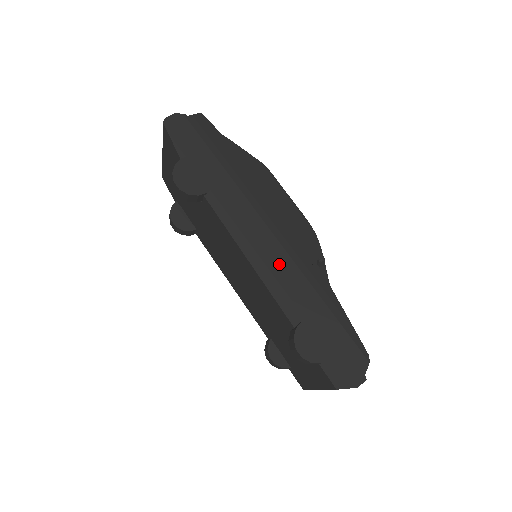
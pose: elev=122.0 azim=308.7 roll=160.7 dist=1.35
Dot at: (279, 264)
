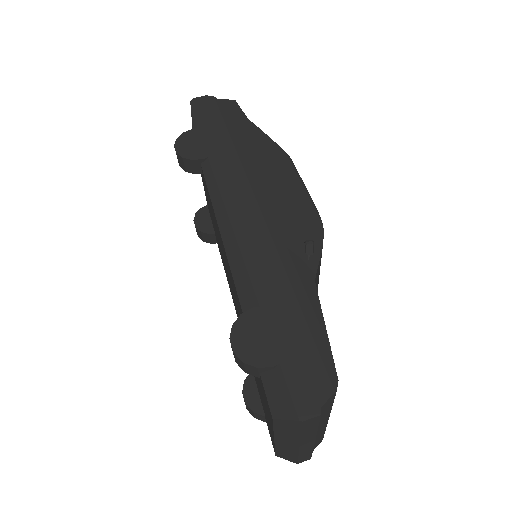
Dot at: (252, 238)
